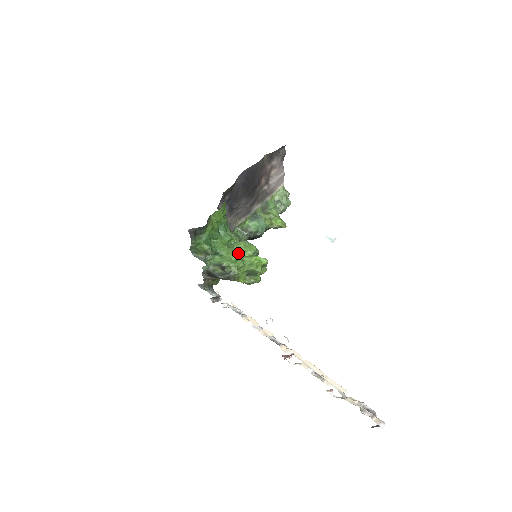
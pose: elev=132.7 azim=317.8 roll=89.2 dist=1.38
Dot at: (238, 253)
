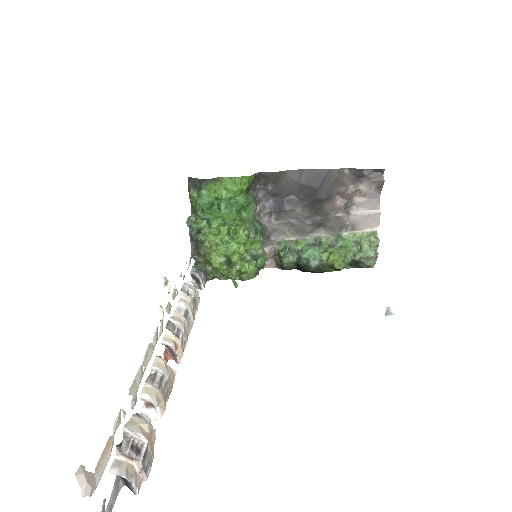
Dot at: (223, 227)
